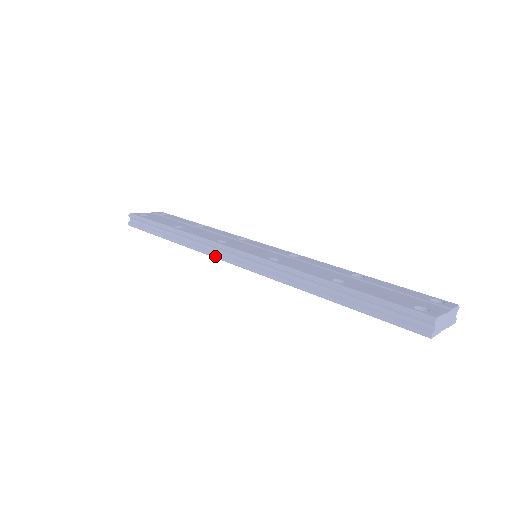
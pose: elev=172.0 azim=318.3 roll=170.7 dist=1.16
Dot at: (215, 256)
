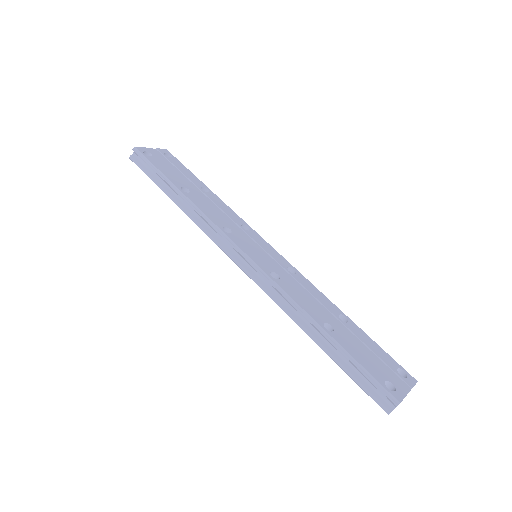
Dot at: (217, 244)
